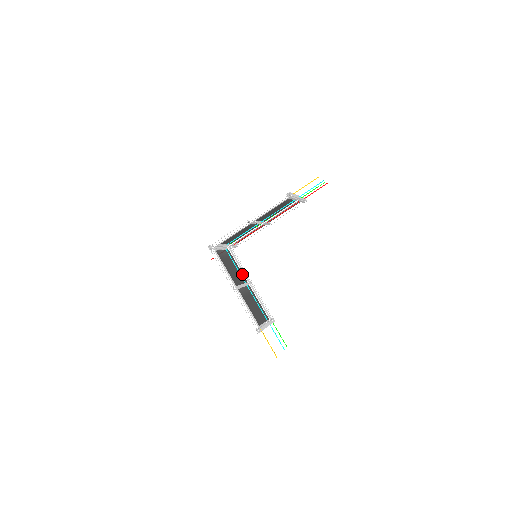
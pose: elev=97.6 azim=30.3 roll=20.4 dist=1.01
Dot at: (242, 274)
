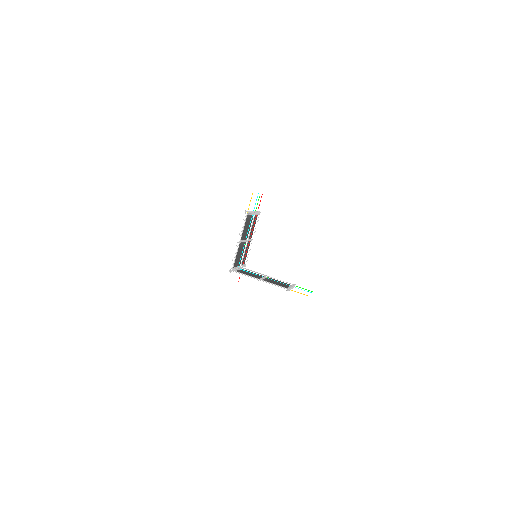
Dot at: occluded
